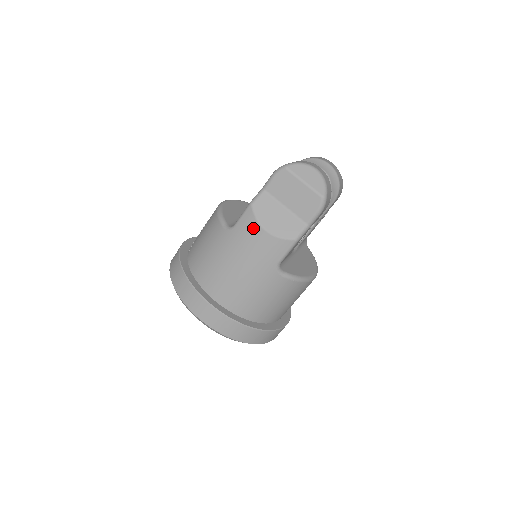
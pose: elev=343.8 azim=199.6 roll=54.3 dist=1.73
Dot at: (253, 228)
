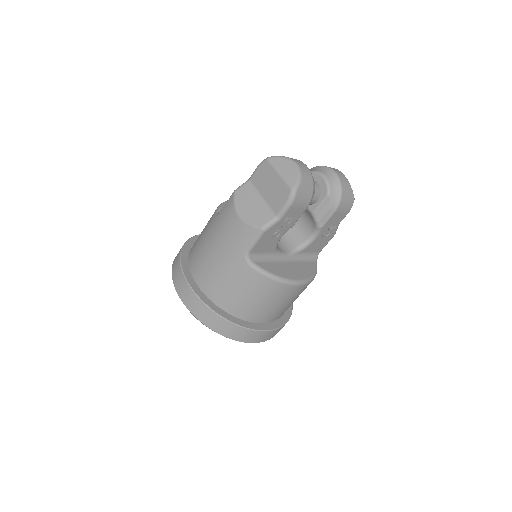
Dot at: (230, 213)
